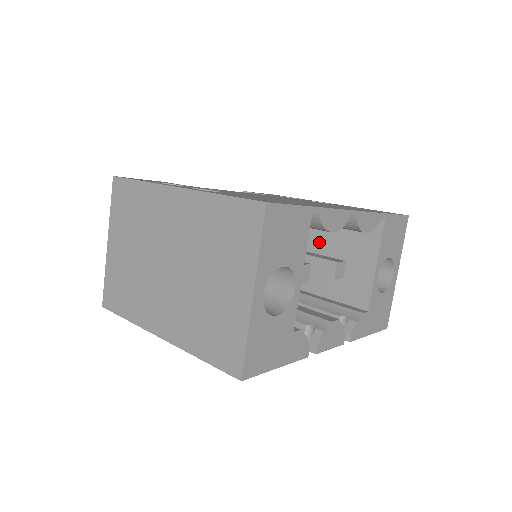
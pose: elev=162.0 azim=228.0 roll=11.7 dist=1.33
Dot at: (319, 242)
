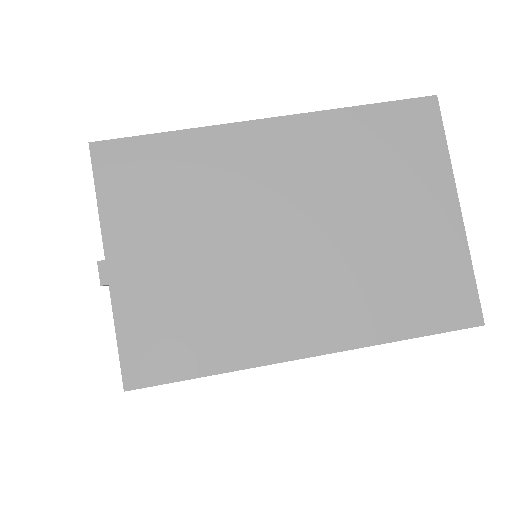
Dot at: occluded
